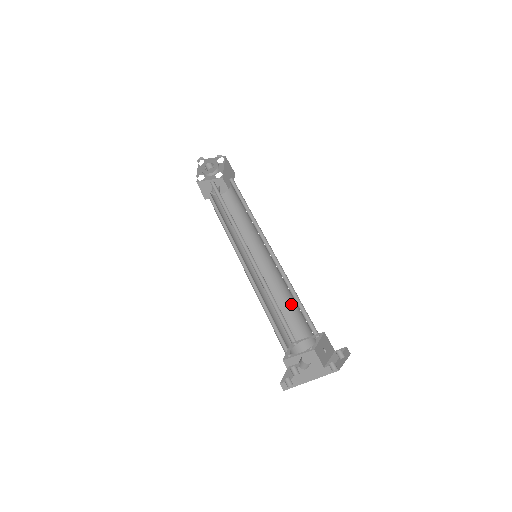
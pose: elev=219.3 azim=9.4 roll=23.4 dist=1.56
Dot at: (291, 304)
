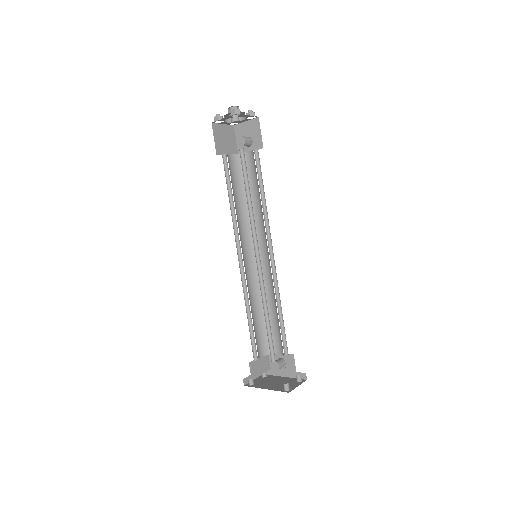
Dot at: occluded
